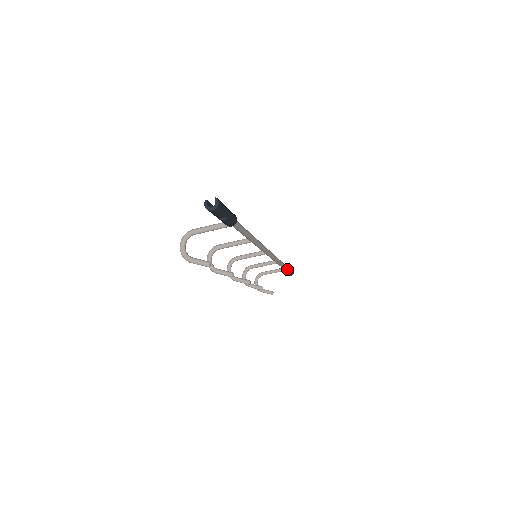
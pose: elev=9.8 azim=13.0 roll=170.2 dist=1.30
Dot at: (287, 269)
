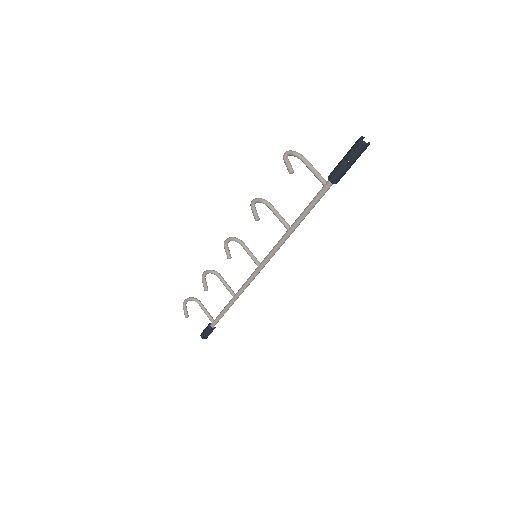
Dot at: (216, 322)
